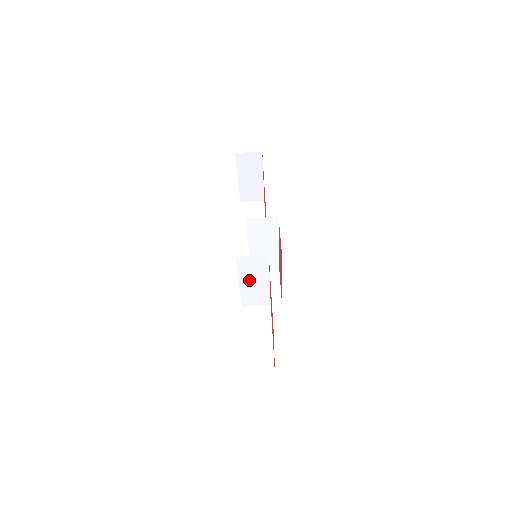
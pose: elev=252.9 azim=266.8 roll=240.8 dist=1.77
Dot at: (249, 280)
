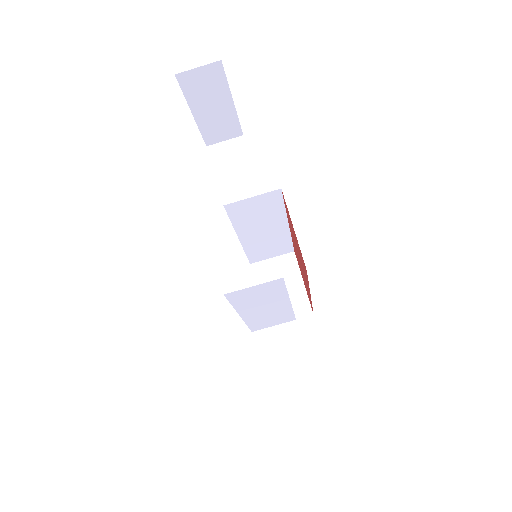
Dot at: (255, 309)
